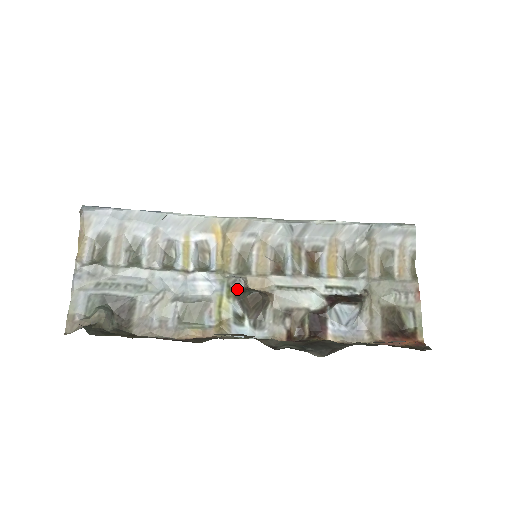
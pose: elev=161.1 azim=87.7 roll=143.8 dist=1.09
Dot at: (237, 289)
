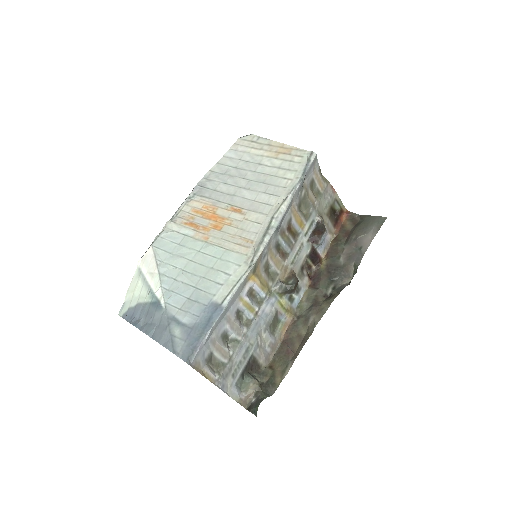
Dot at: (284, 290)
